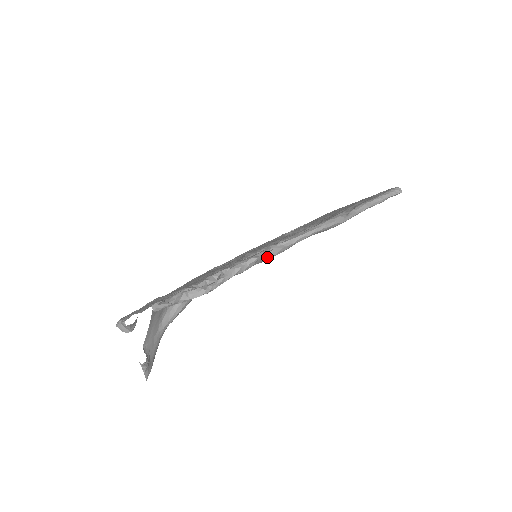
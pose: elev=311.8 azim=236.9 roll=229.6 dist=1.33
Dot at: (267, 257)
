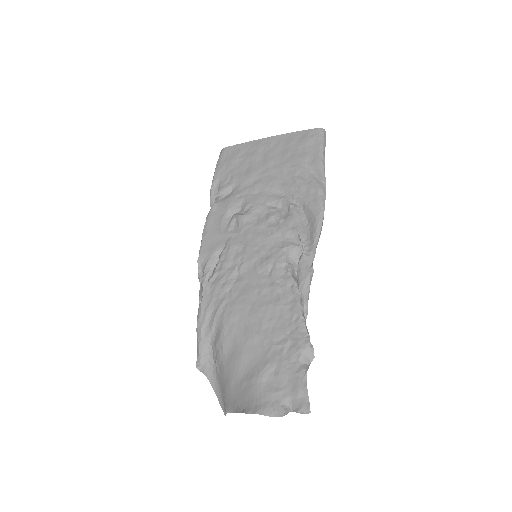
Dot at: (308, 263)
